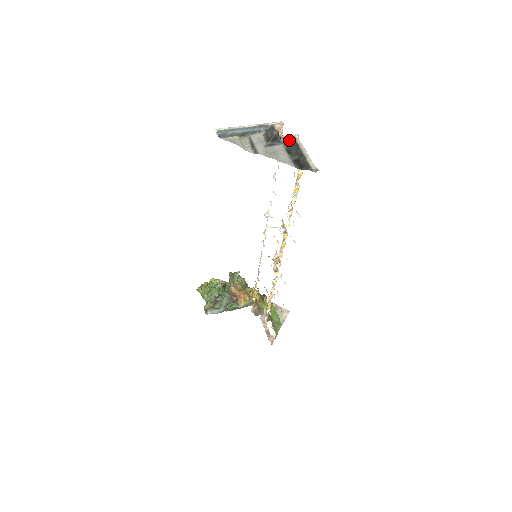
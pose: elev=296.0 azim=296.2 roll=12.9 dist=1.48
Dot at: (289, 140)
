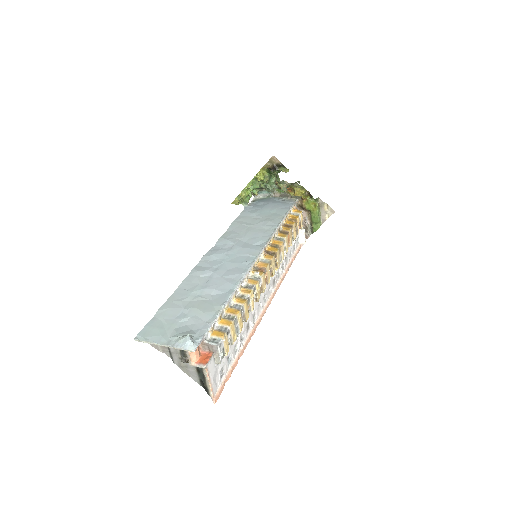
Dot at: (198, 365)
